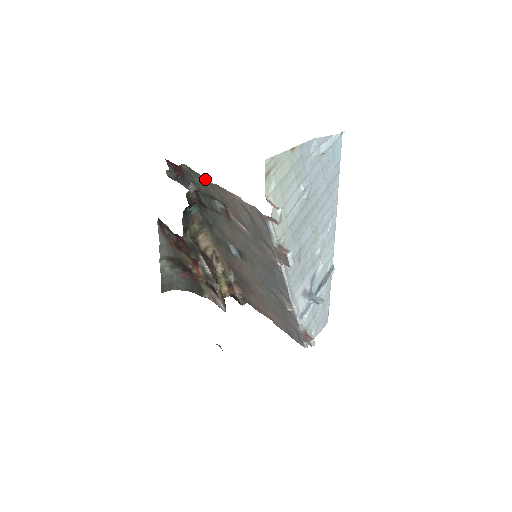
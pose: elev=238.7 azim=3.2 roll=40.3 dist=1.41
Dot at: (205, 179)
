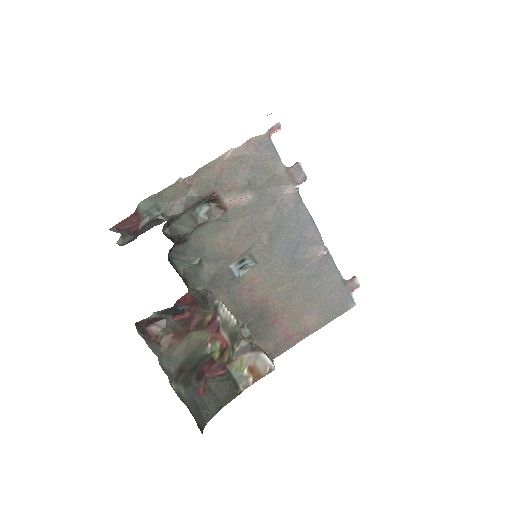
Dot at: (179, 184)
